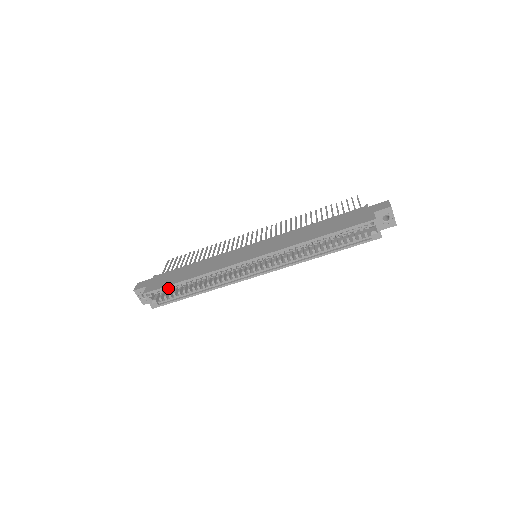
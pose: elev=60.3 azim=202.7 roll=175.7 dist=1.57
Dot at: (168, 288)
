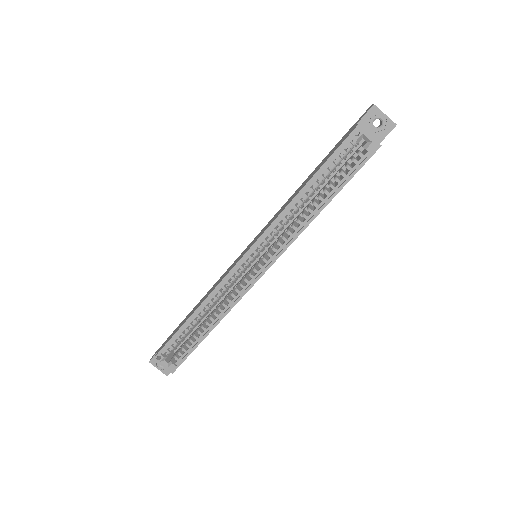
Dot at: (178, 340)
